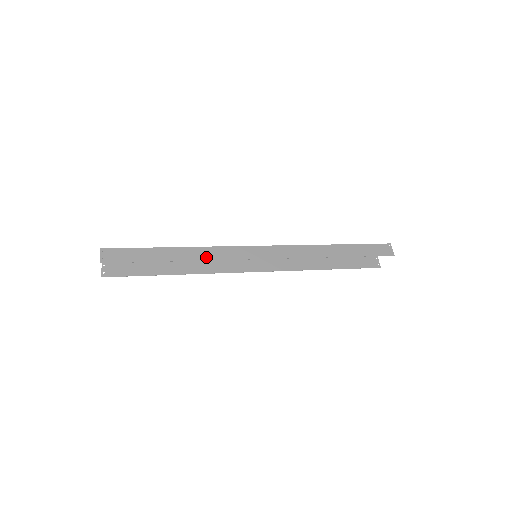
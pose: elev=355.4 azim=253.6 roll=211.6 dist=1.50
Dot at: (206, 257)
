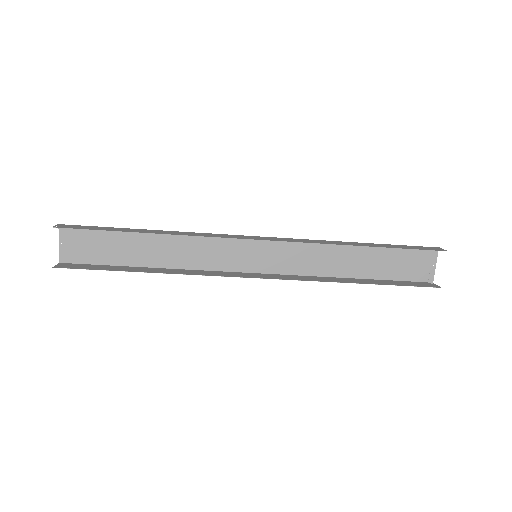
Dot at: (186, 234)
